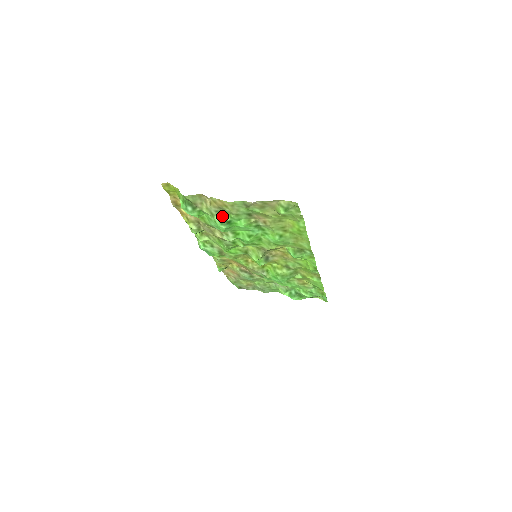
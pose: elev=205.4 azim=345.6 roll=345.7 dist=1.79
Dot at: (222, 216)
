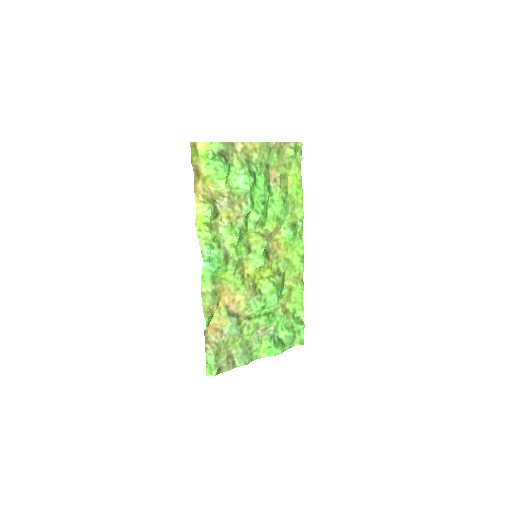
Dot at: (250, 167)
